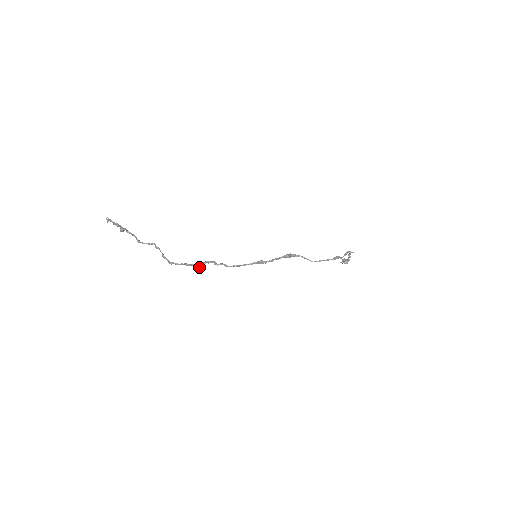
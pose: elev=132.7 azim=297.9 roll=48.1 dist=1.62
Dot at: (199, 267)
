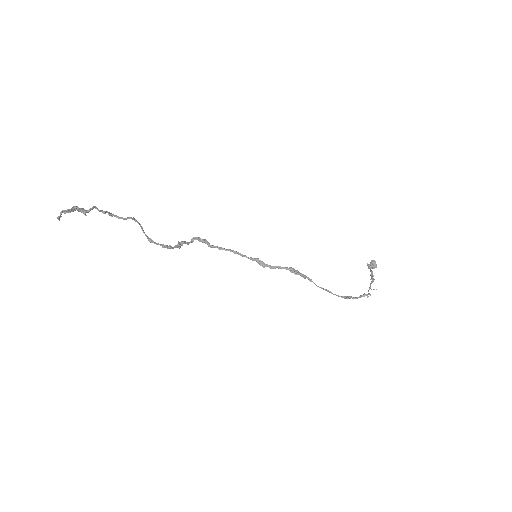
Dot at: (186, 243)
